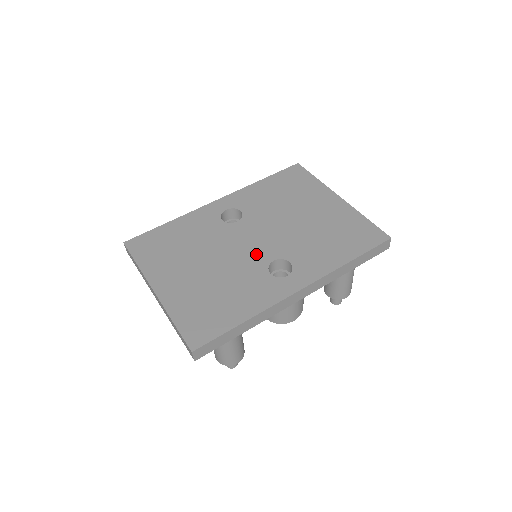
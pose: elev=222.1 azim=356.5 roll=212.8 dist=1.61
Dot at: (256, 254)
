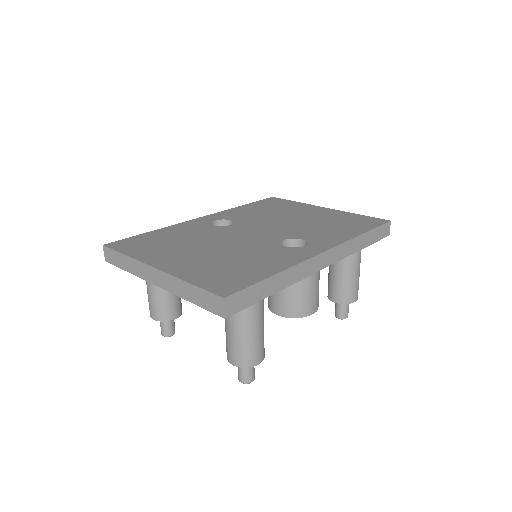
Dot at: (262, 238)
